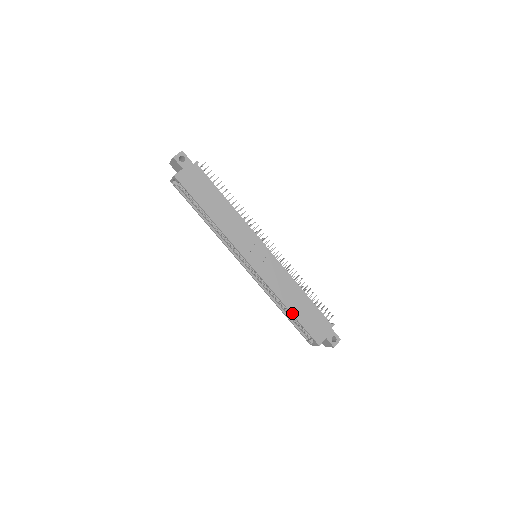
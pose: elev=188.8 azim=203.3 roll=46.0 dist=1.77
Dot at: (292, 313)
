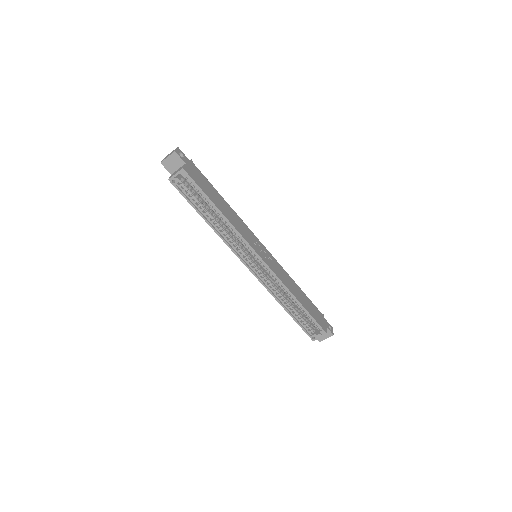
Dot at: (302, 305)
